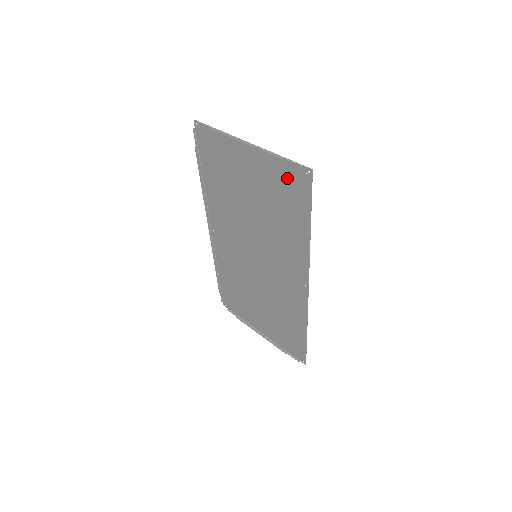
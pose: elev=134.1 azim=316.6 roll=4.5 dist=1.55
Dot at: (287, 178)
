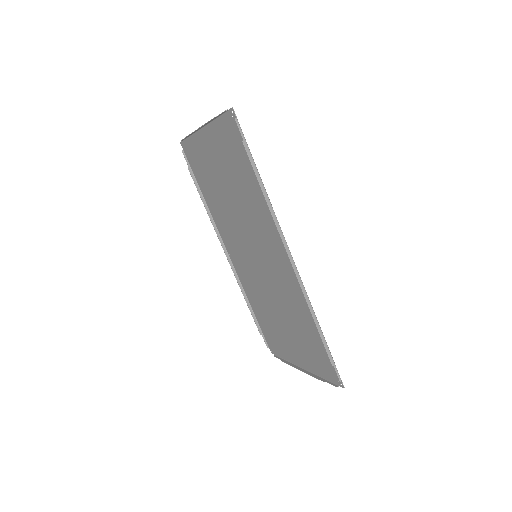
Dot at: (228, 136)
